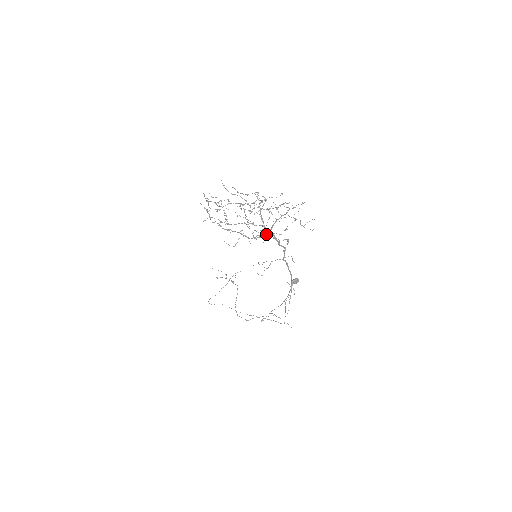
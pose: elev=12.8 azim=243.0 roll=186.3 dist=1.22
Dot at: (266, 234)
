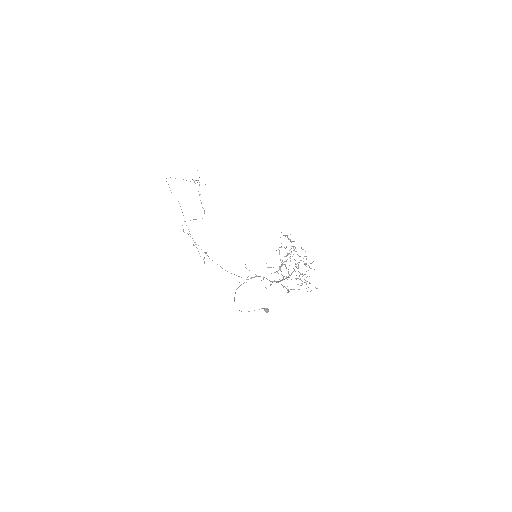
Dot at: occluded
